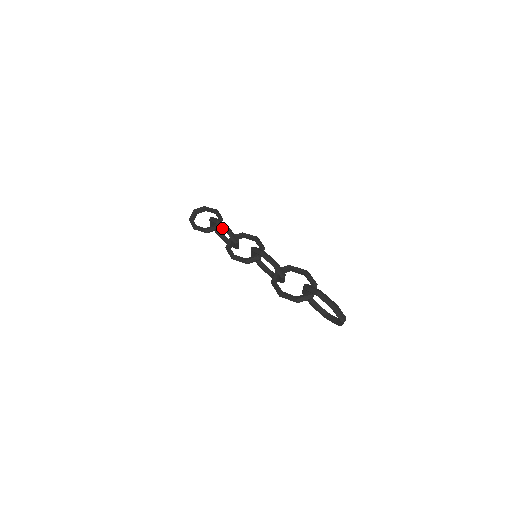
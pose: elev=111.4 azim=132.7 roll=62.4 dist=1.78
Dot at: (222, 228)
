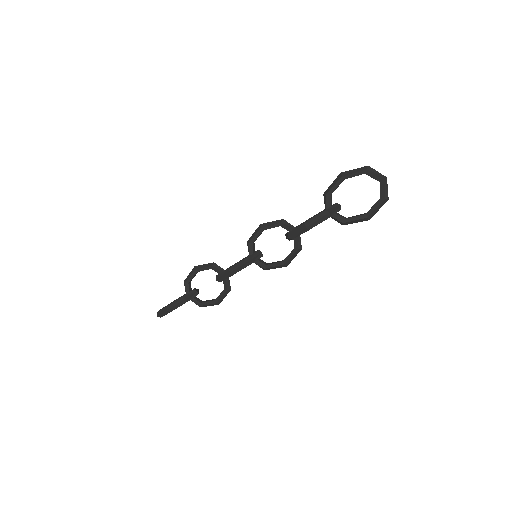
Dot at: (204, 267)
